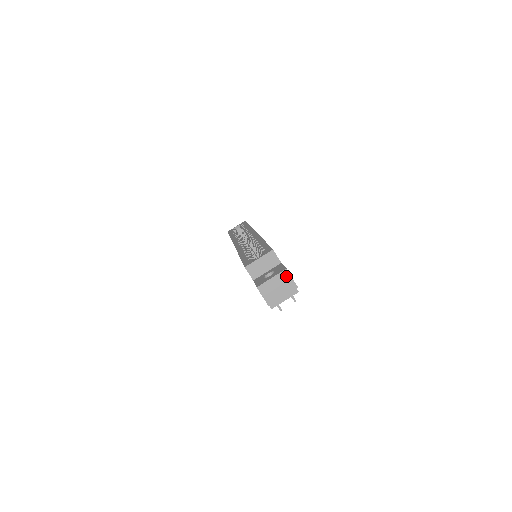
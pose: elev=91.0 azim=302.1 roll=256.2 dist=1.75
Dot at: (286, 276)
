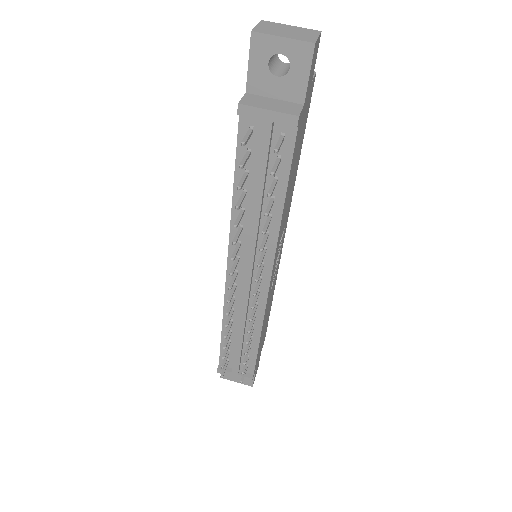
Dot at: (312, 33)
